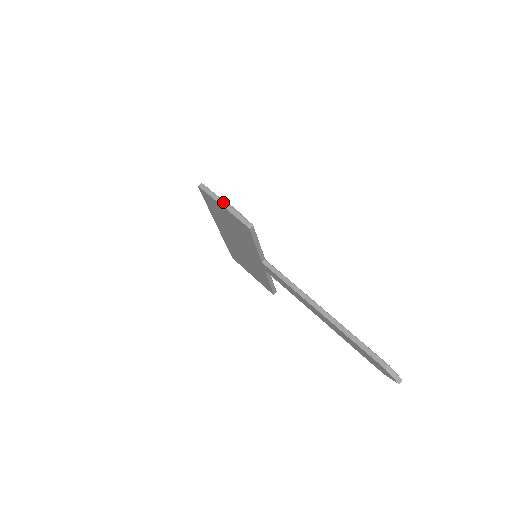
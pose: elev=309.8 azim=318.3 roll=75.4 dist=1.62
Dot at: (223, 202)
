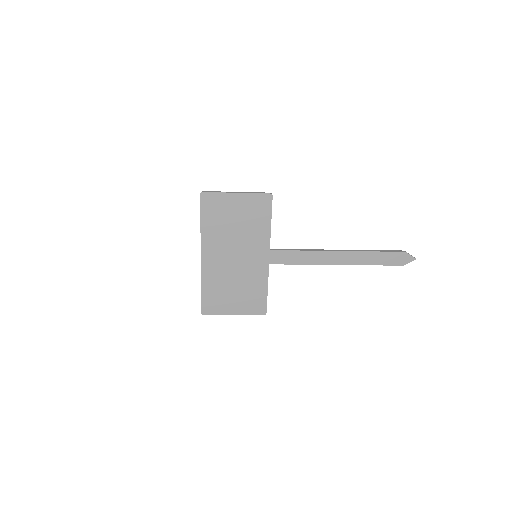
Dot at: (234, 192)
